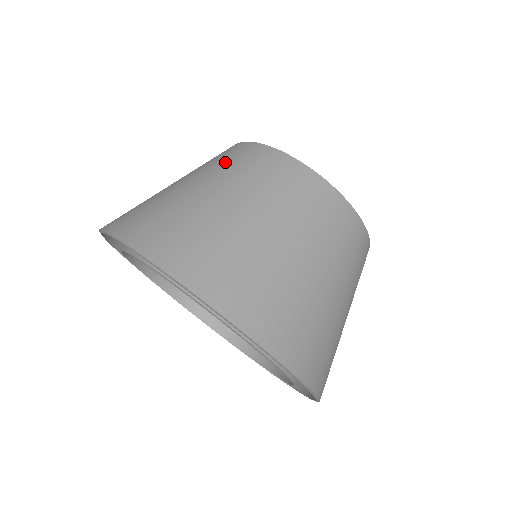
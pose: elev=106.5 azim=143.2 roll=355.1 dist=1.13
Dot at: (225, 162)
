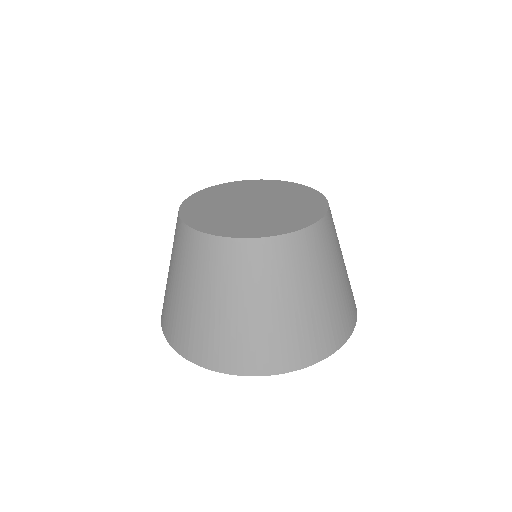
Dot at: (221, 272)
